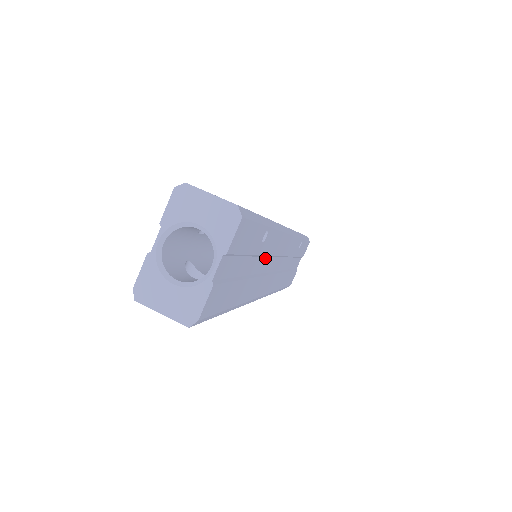
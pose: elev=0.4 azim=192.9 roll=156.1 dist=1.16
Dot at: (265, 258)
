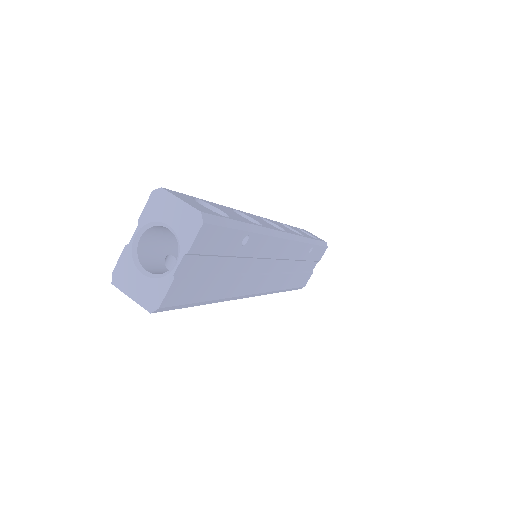
Dot at: (253, 259)
